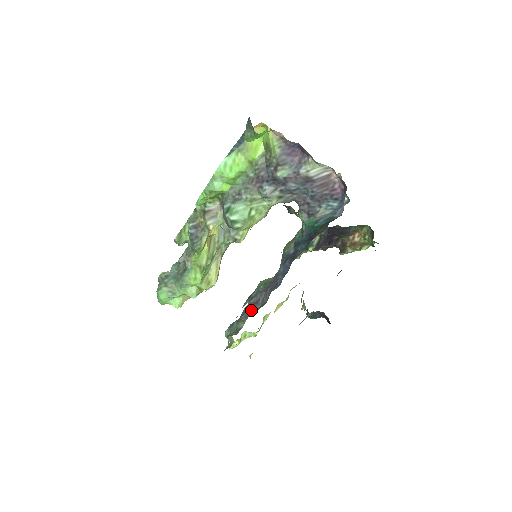
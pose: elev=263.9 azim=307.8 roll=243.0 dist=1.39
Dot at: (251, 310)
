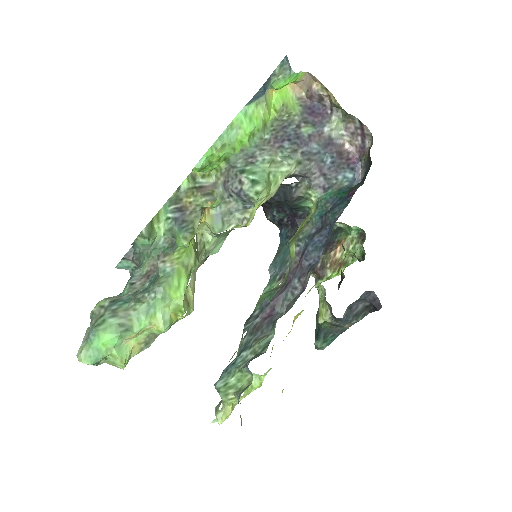
Dot at: (269, 321)
